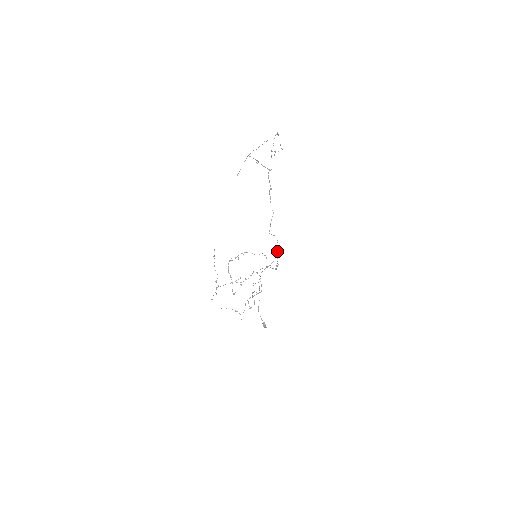
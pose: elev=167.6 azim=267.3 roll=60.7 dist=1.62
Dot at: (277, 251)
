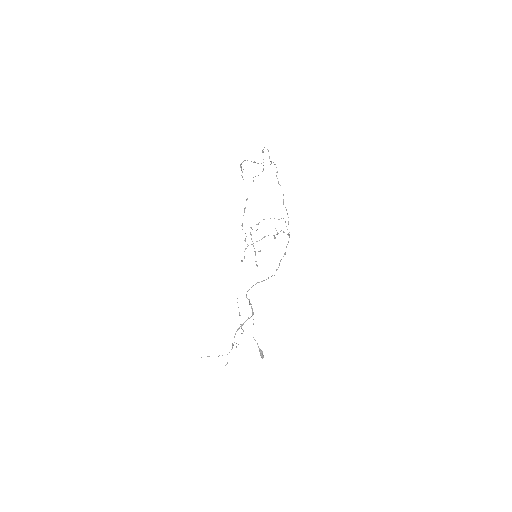
Dot at: occluded
